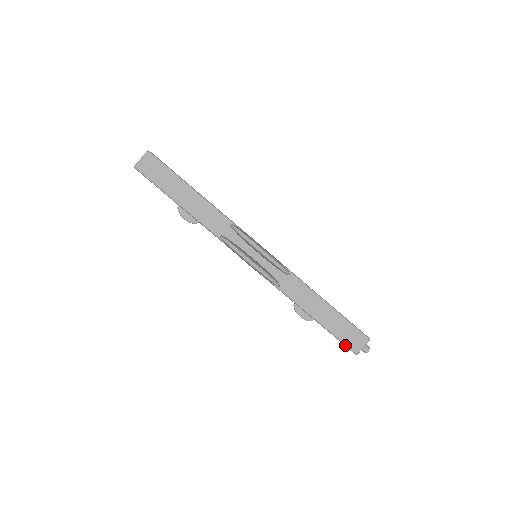
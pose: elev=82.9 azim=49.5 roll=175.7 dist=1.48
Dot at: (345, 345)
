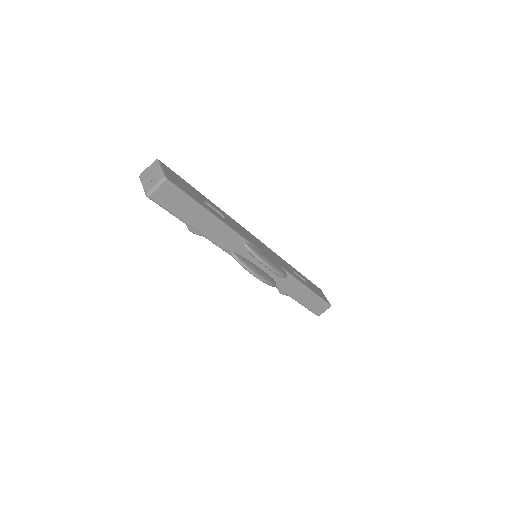
Dot at: (312, 312)
